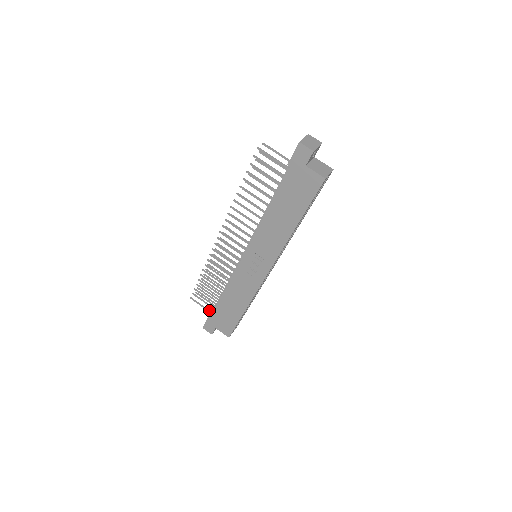
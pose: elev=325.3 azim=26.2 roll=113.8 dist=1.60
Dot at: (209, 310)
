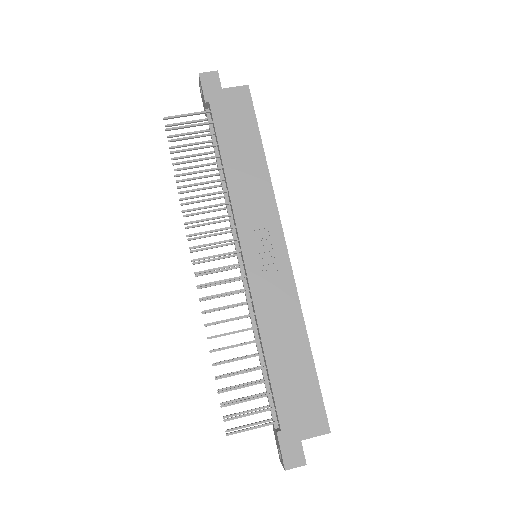
Dot at: (268, 423)
